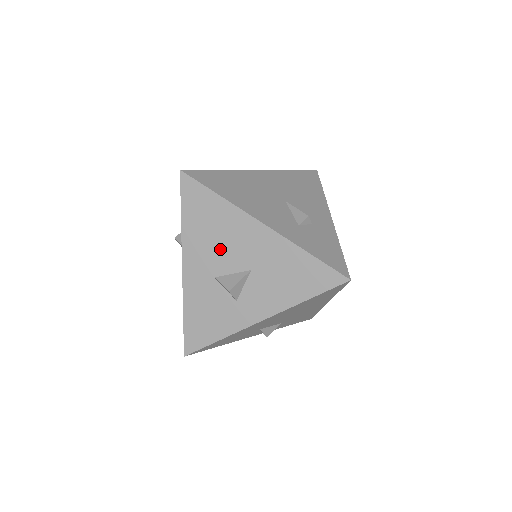
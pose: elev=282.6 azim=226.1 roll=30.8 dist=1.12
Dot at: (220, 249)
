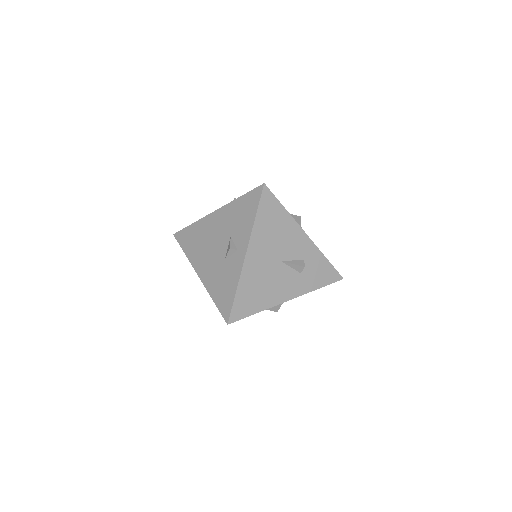
Dot at: occluded
